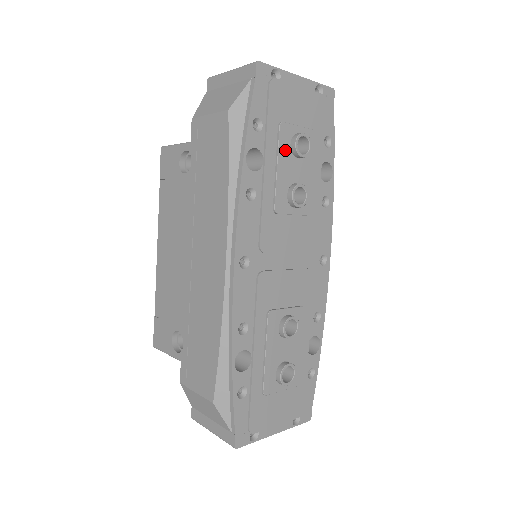
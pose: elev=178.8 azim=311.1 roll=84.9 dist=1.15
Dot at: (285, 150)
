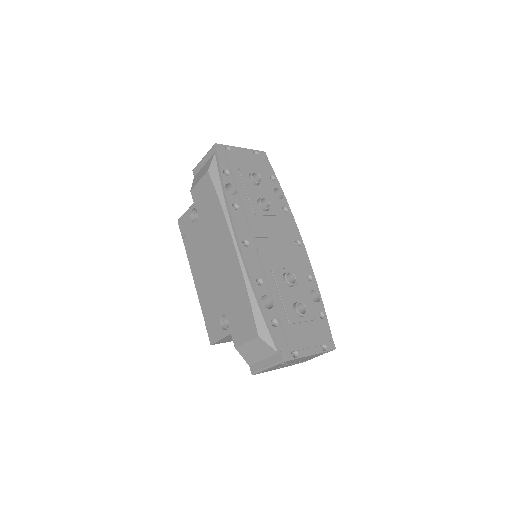
Dot at: (247, 182)
